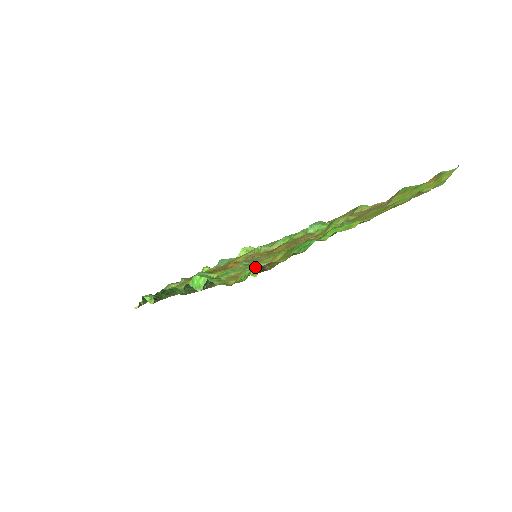
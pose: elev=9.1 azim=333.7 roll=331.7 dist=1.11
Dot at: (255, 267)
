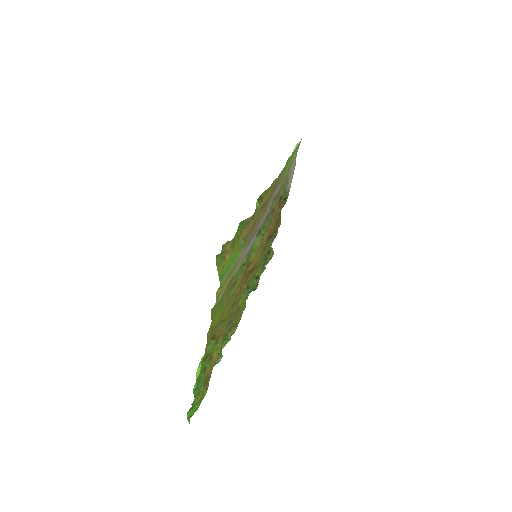
Dot at: (187, 416)
